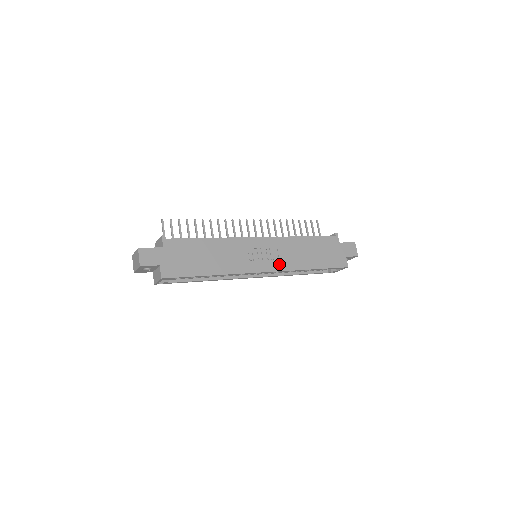
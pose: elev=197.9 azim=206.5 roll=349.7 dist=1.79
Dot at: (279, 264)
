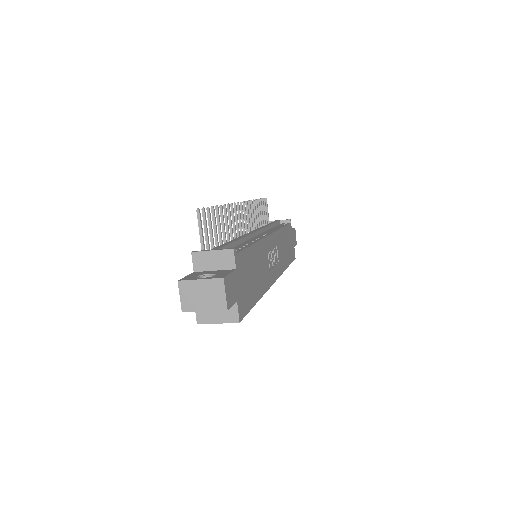
Dot at: (279, 267)
